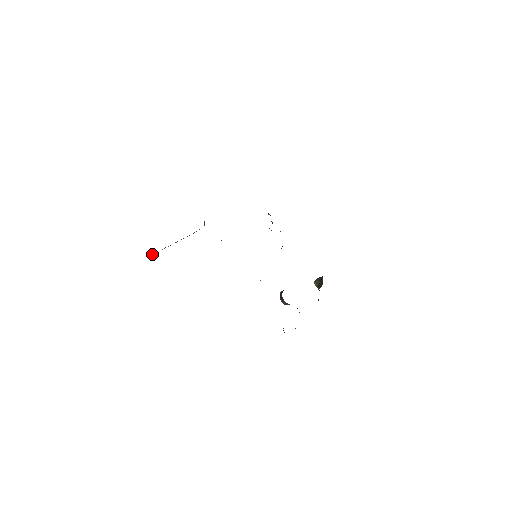
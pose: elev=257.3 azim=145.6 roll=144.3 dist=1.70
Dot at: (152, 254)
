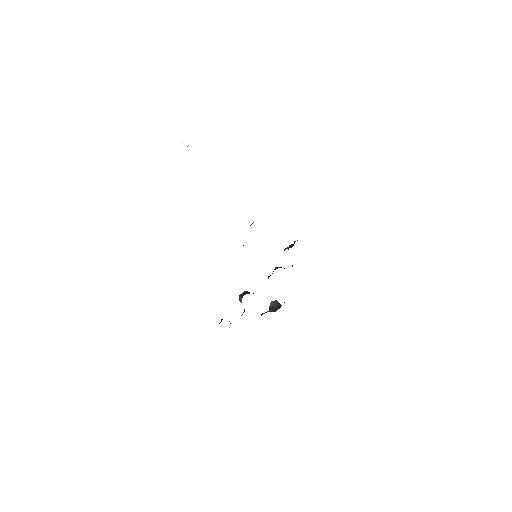
Dot at: occluded
